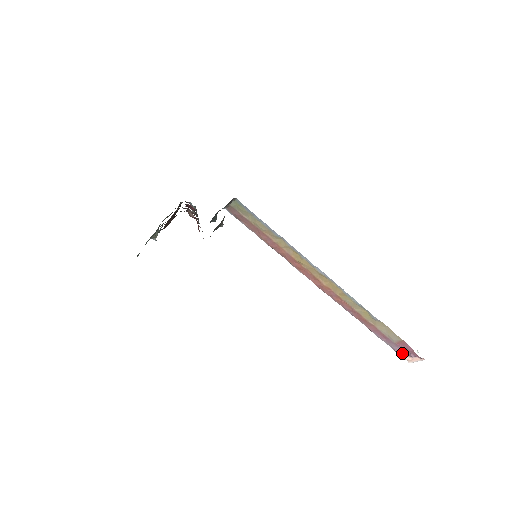
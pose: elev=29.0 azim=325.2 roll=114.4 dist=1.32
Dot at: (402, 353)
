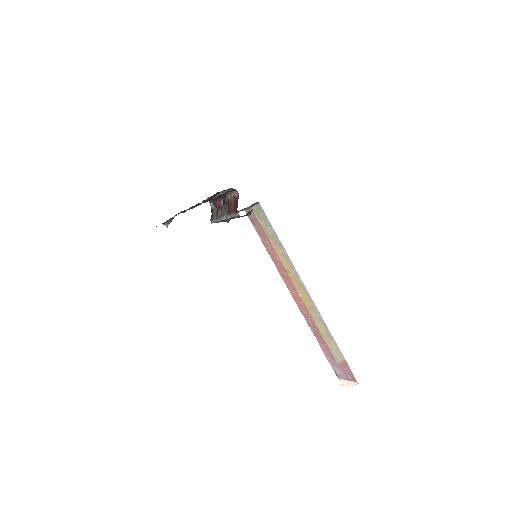
Dot at: (341, 376)
